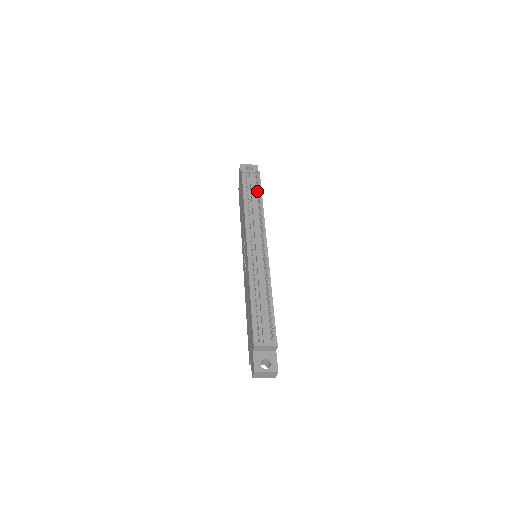
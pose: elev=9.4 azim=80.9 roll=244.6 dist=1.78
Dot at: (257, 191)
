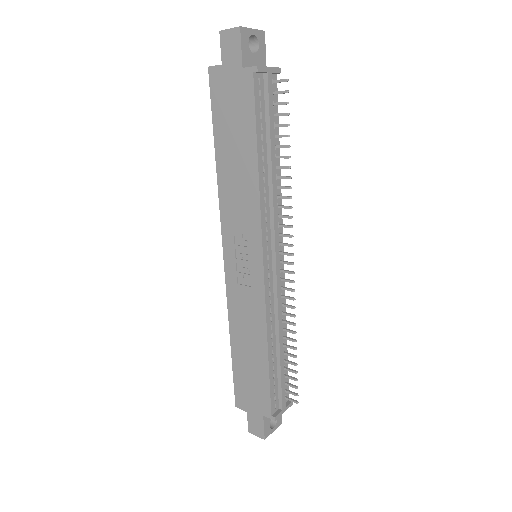
Dot at: (275, 126)
